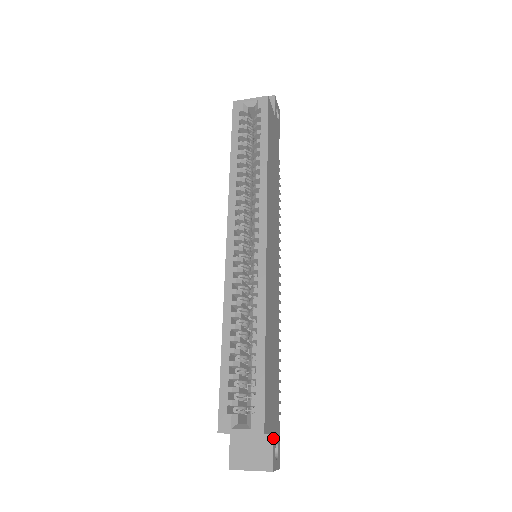
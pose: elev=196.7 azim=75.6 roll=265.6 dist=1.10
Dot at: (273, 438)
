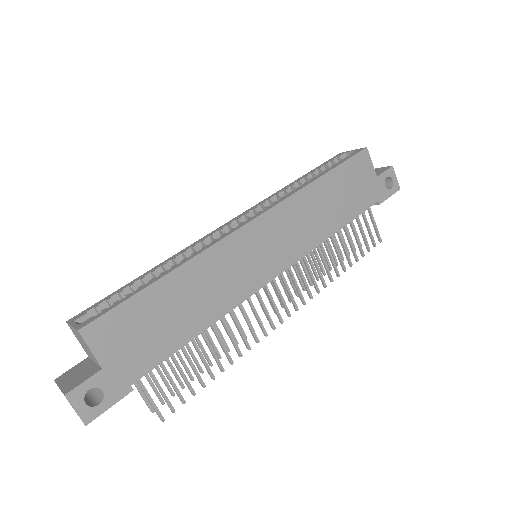
Dot at: (98, 371)
